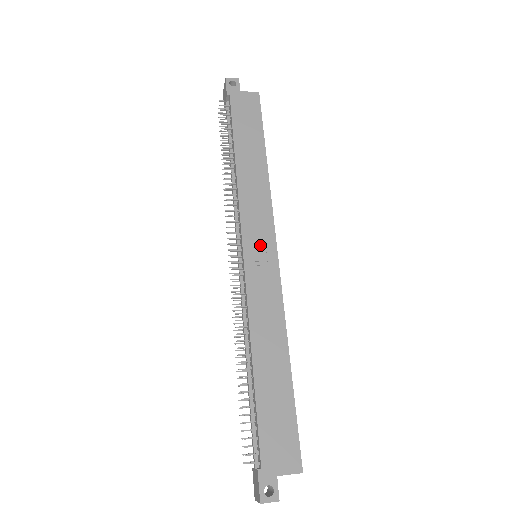
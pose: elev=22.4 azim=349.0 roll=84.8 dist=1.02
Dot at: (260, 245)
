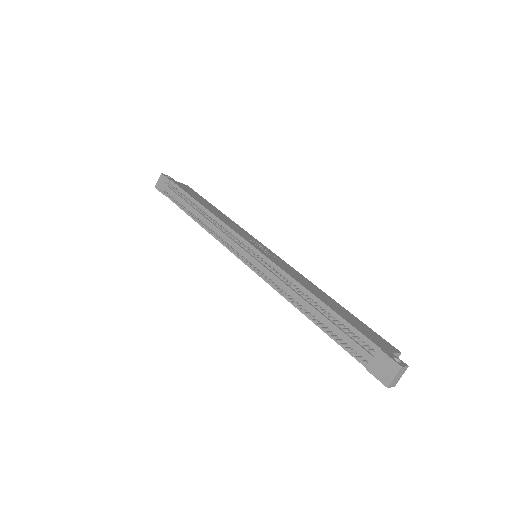
Dot at: (258, 245)
